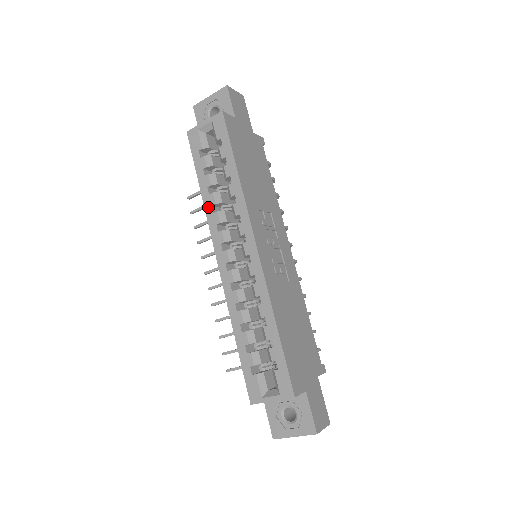
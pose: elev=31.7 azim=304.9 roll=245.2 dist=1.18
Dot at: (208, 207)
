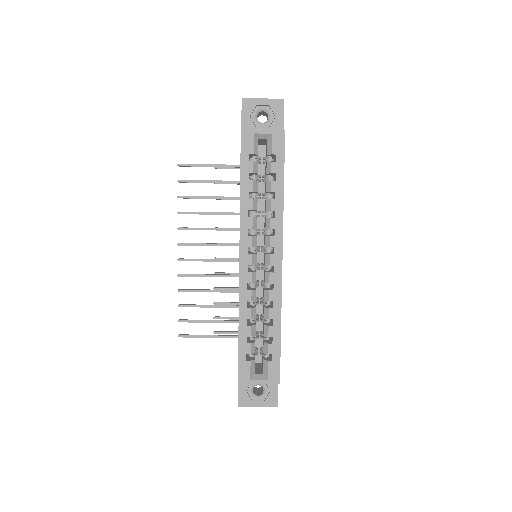
Dot at: (244, 210)
